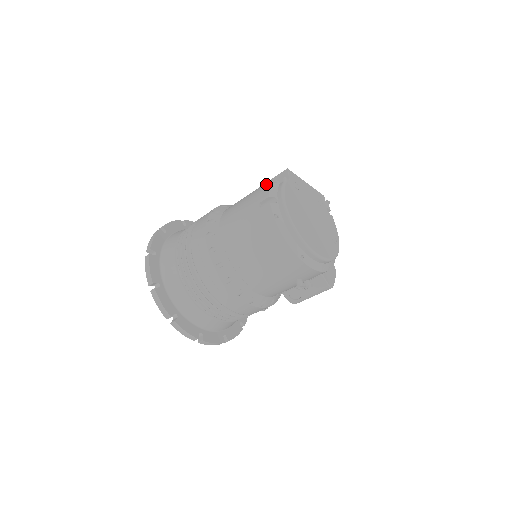
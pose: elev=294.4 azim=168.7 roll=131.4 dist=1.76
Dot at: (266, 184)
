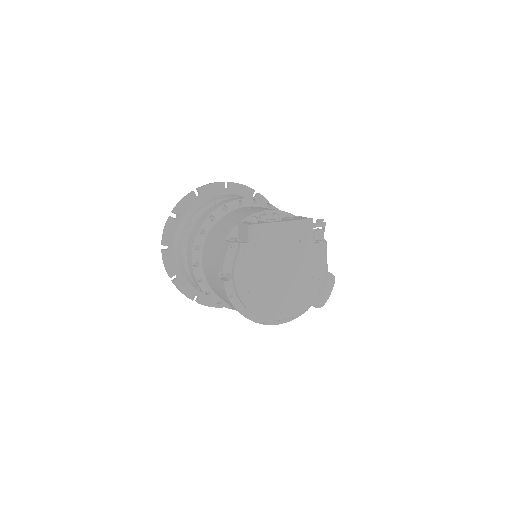
Dot at: (226, 245)
